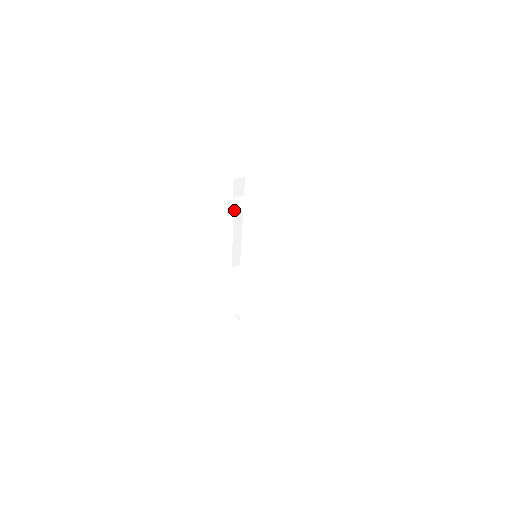
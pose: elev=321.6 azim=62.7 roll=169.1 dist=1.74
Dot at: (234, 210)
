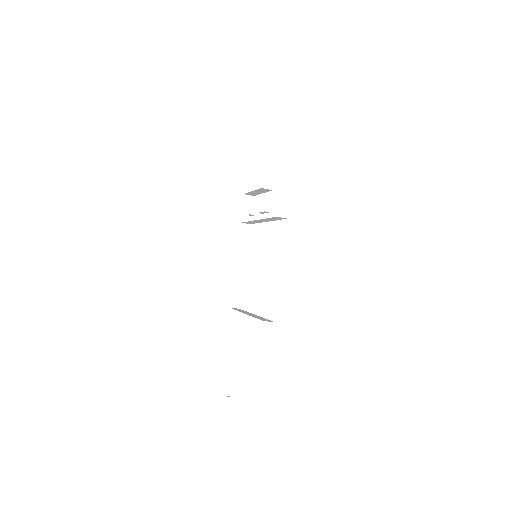
Dot at: (240, 229)
